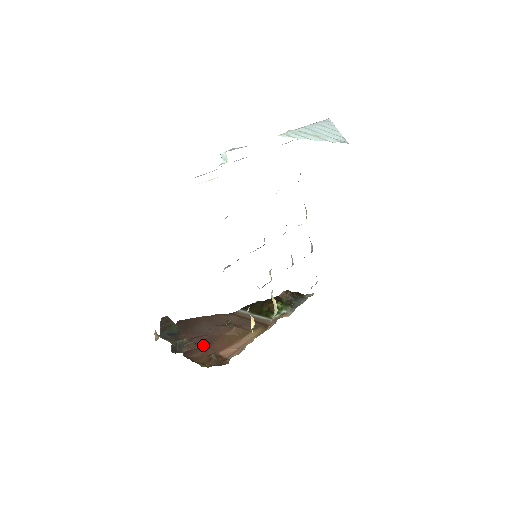
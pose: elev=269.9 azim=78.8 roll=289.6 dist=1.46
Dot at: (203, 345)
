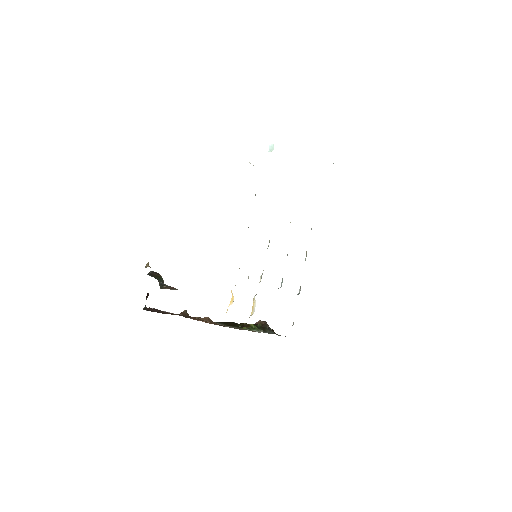
Dot at: occluded
